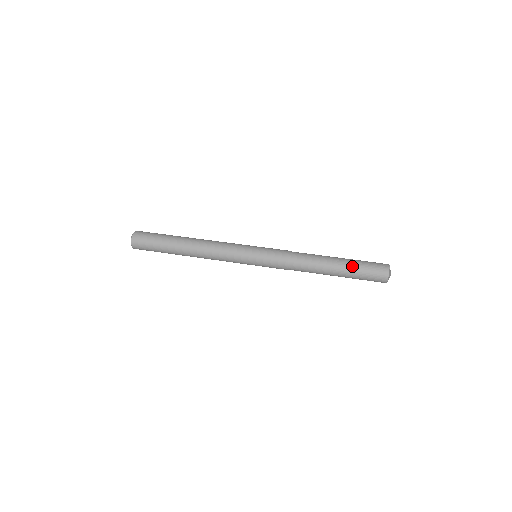
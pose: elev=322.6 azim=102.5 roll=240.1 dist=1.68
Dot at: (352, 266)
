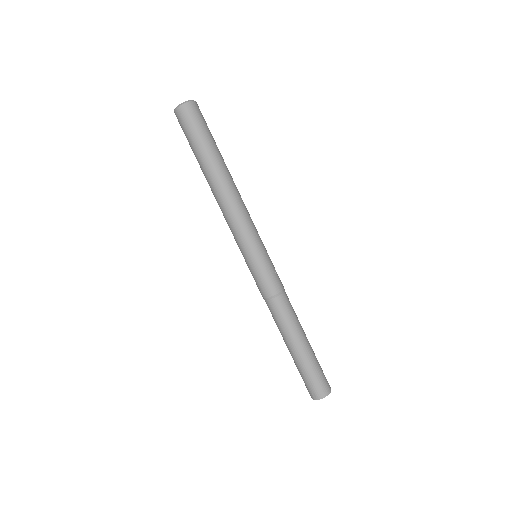
Dot at: (295, 363)
